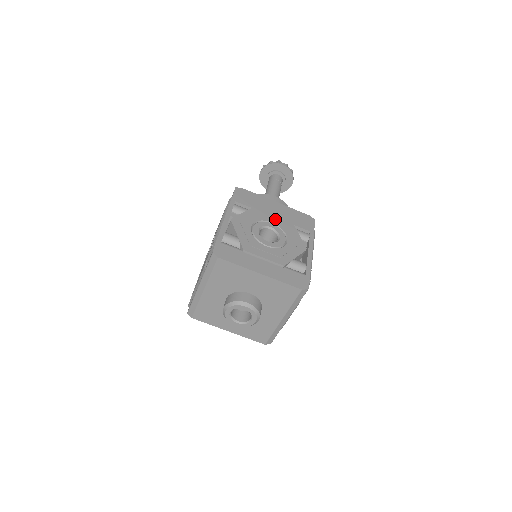
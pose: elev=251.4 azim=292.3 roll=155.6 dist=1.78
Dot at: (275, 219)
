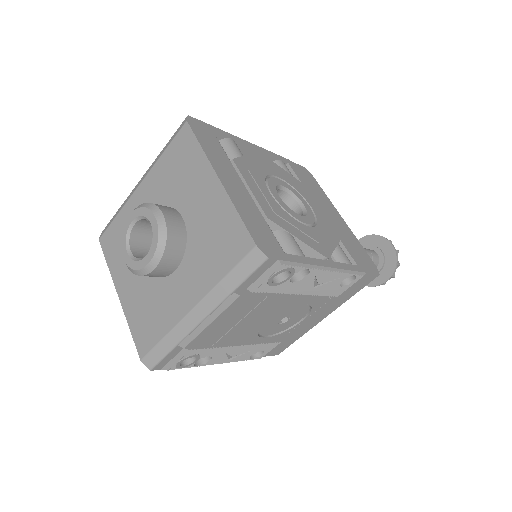
Dot at: (320, 212)
